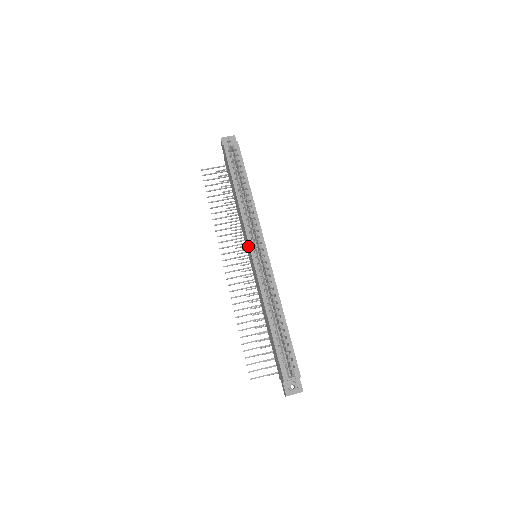
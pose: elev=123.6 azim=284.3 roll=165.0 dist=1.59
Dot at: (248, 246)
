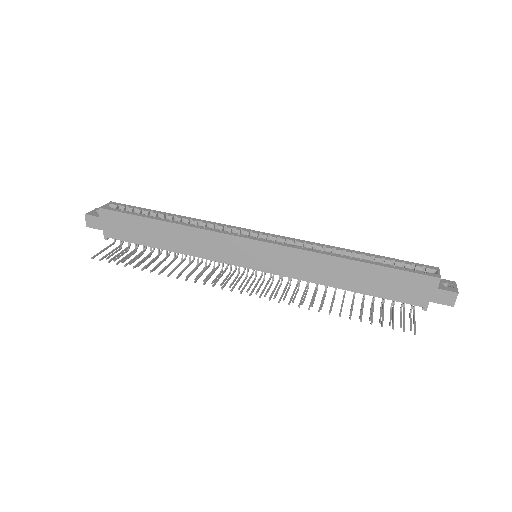
Dot at: (243, 246)
